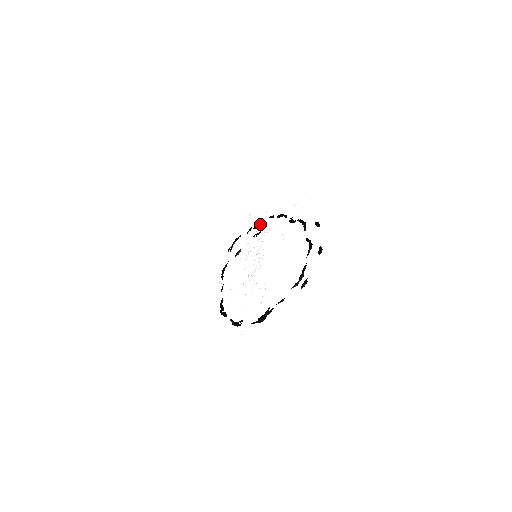
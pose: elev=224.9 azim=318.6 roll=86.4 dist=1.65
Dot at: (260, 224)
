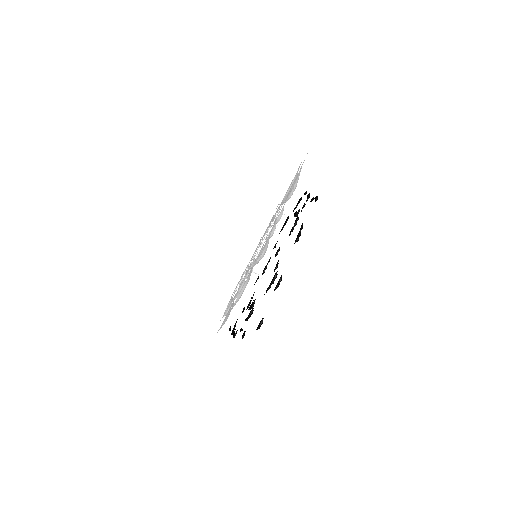
Dot at: occluded
